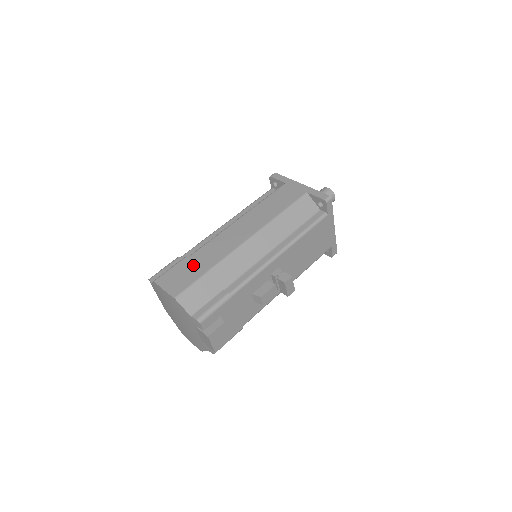
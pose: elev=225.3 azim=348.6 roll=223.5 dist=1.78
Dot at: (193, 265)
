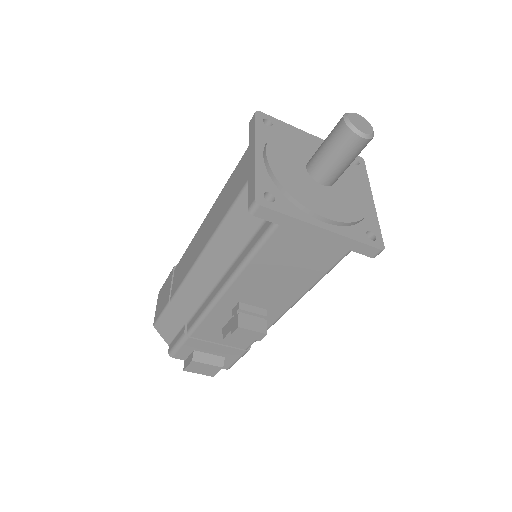
Dot at: (169, 285)
